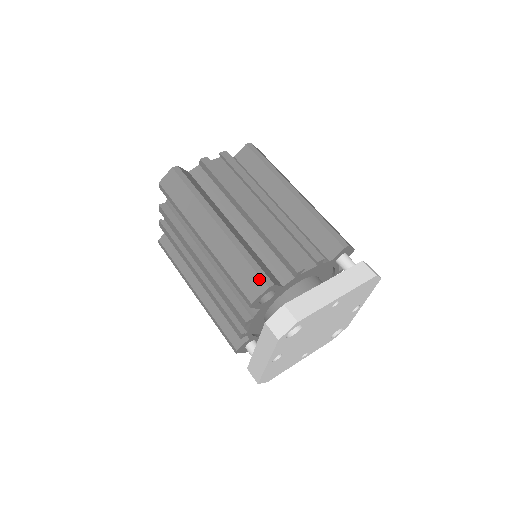
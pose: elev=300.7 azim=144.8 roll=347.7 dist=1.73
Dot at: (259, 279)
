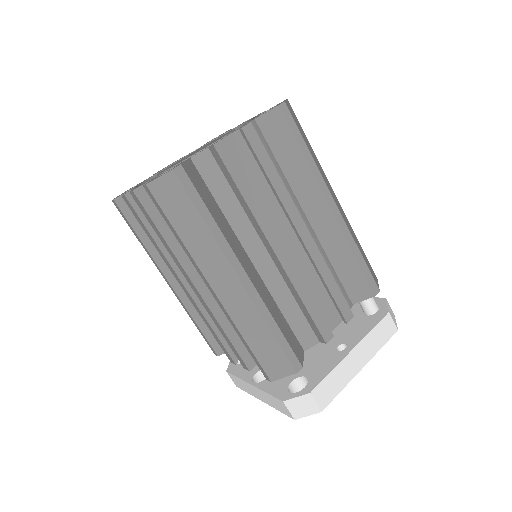
Dot at: (287, 362)
